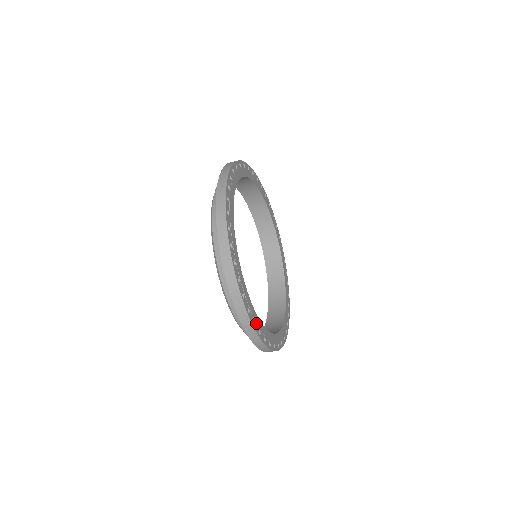
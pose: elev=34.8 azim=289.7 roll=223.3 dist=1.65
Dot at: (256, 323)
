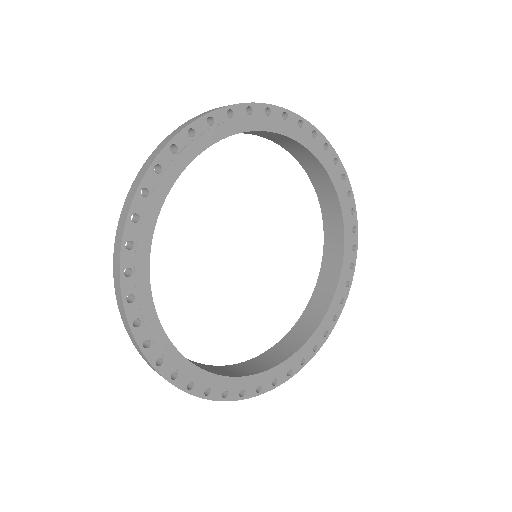
Dot at: (146, 327)
